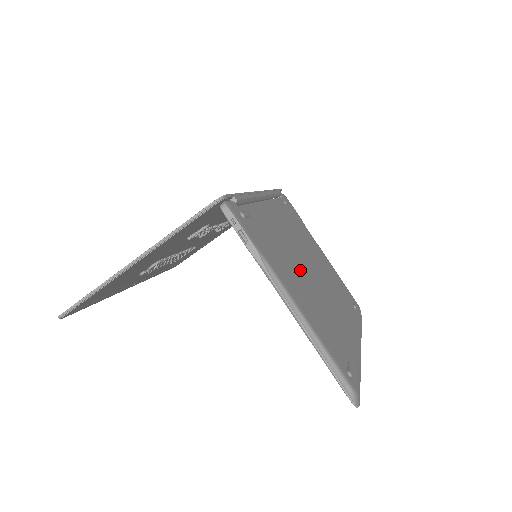
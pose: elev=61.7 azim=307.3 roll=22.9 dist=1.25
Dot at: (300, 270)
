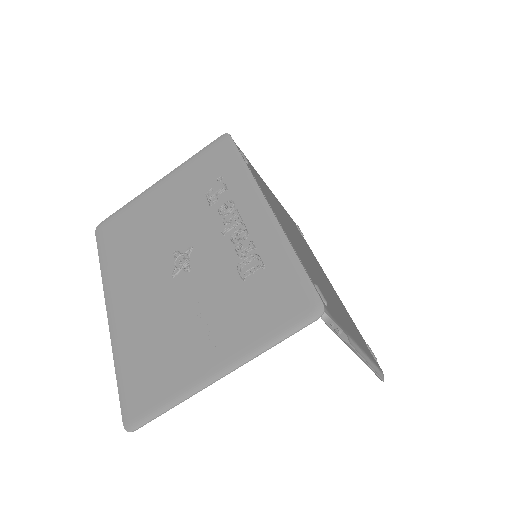
Dot at: (321, 281)
